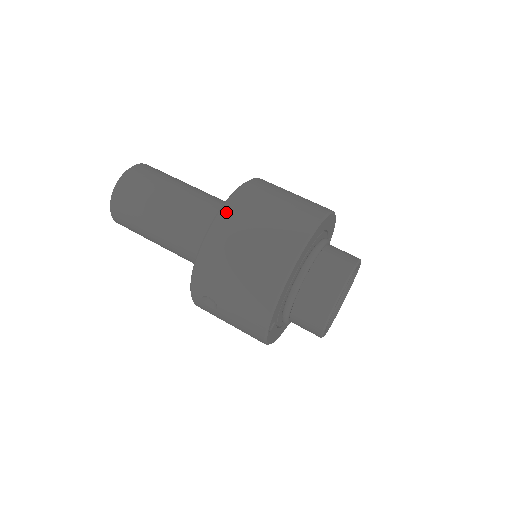
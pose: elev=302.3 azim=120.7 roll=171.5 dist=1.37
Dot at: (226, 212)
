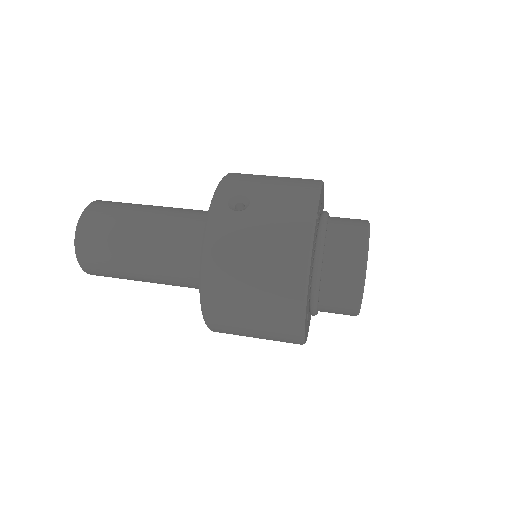
Dot at: occluded
